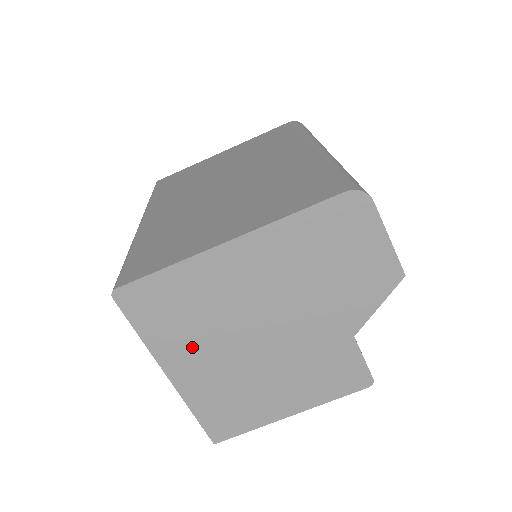
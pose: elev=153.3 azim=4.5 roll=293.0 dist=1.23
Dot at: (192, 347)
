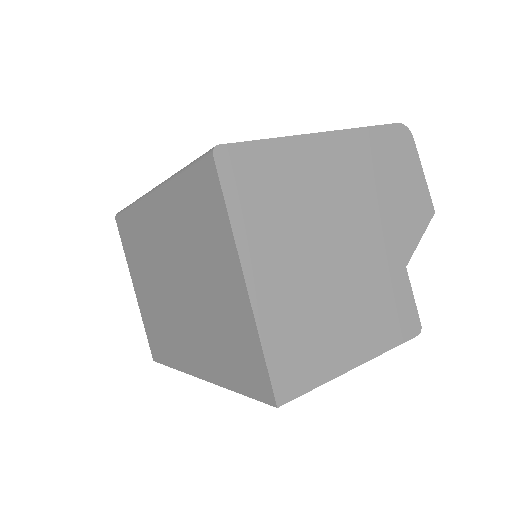
Dot at: (276, 242)
